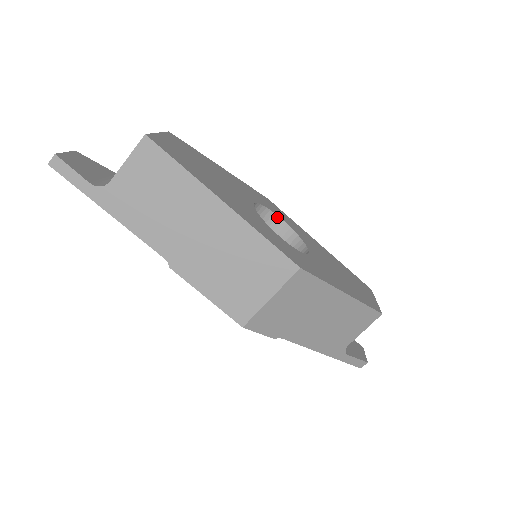
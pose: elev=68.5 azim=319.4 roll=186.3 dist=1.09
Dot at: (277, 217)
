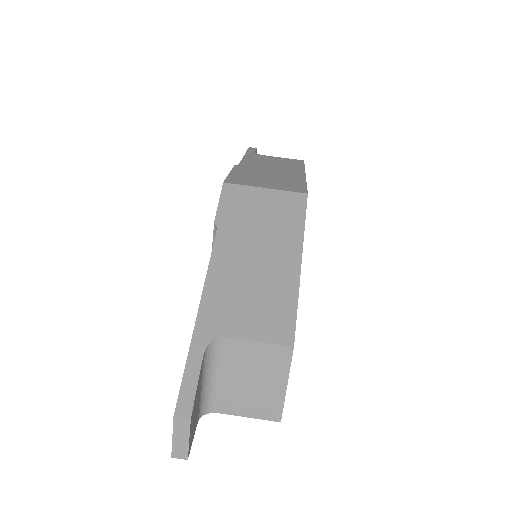
Dot at: occluded
